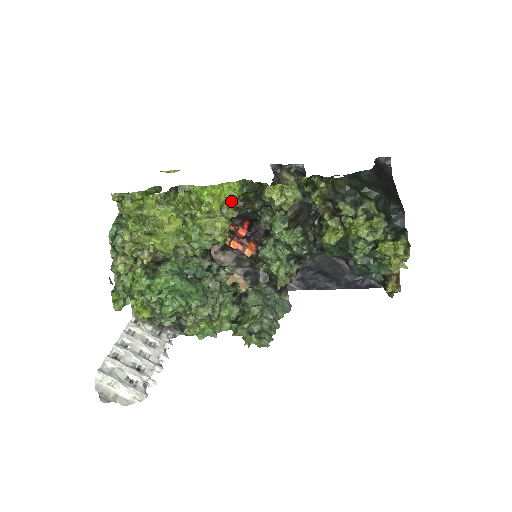
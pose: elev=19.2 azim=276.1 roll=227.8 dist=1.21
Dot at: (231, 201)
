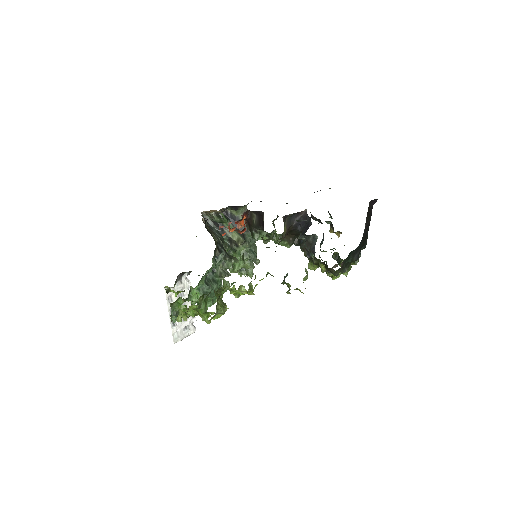
Dot at: occluded
